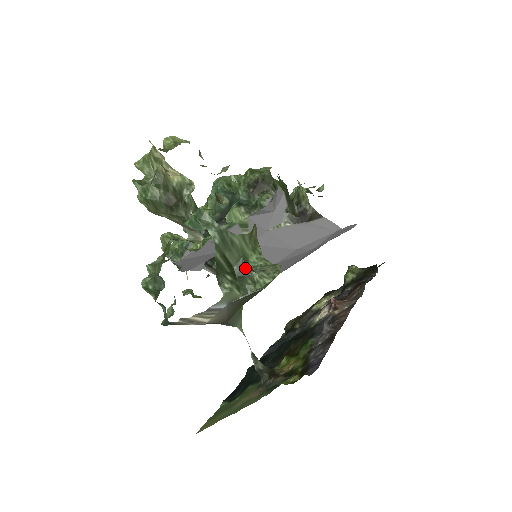
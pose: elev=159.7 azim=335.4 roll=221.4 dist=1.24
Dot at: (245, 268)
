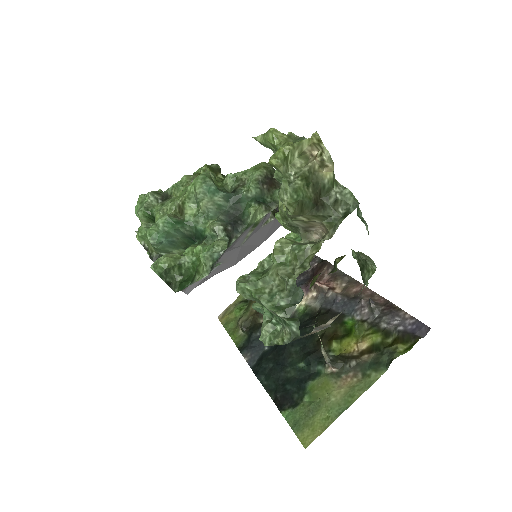
Dot at: (362, 259)
